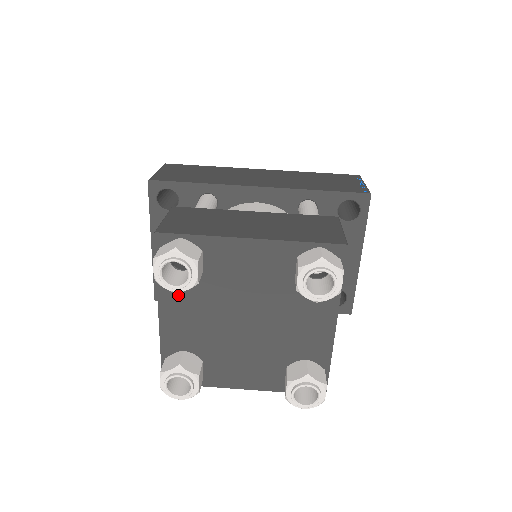
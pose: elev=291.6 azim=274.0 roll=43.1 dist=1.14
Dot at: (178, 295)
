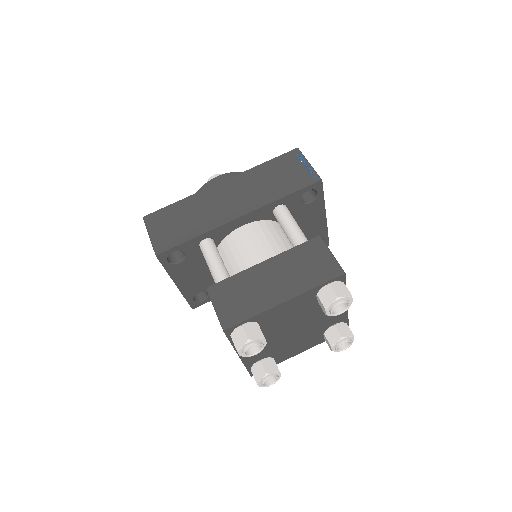
Dot at: occluded
